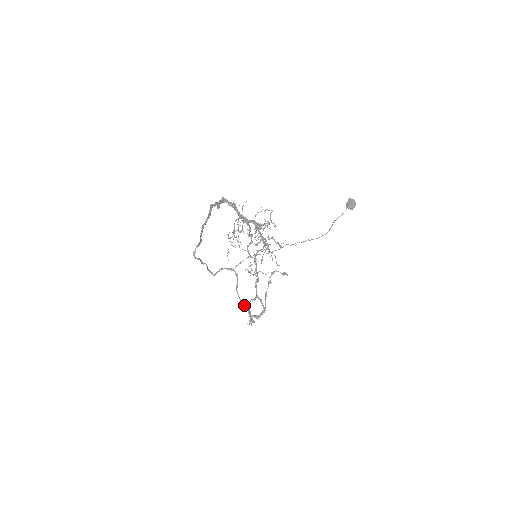
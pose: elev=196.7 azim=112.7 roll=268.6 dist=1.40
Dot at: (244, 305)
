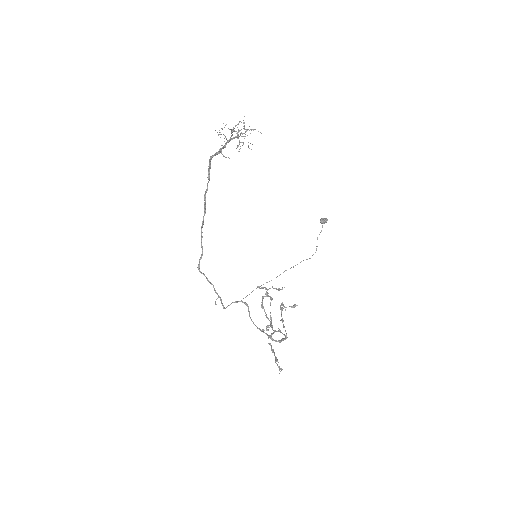
Dot at: (262, 331)
